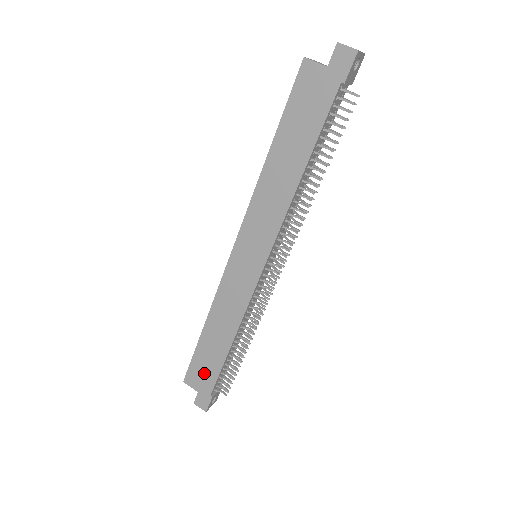
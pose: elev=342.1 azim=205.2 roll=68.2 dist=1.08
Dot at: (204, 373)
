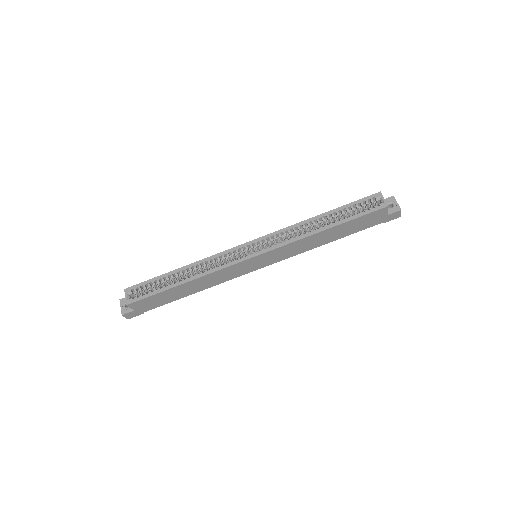
Dot at: (153, 303)
